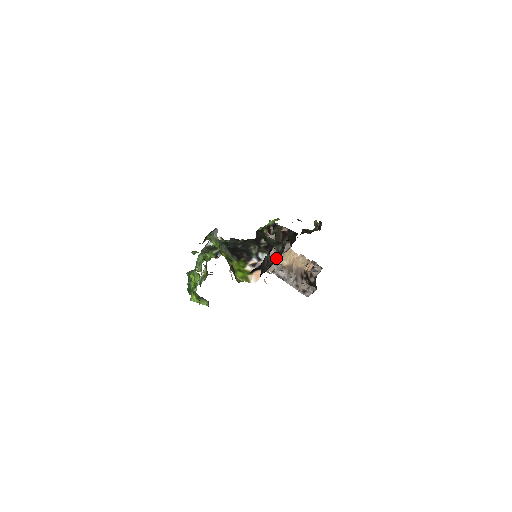
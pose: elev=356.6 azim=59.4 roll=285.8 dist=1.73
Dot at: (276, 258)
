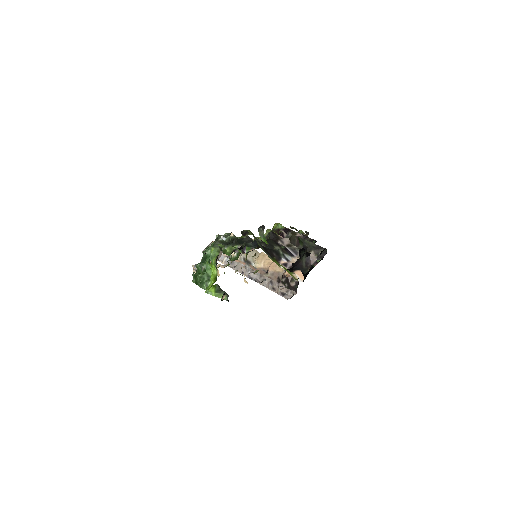
Dot at: (318, 261)
